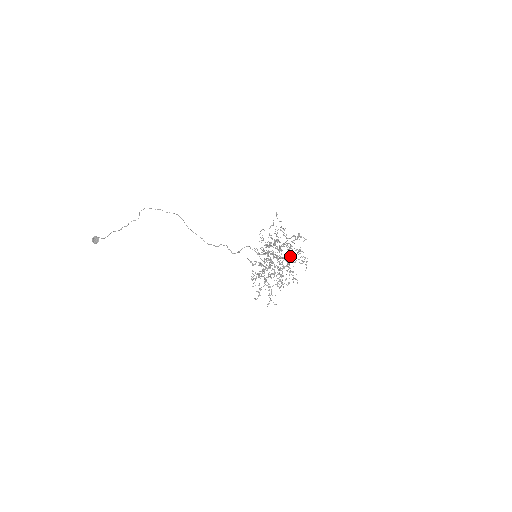
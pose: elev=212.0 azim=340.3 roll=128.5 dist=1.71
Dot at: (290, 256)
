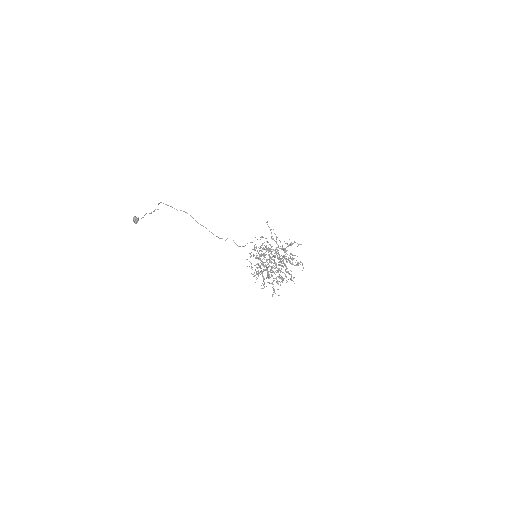
Dot at: (286, 259)
